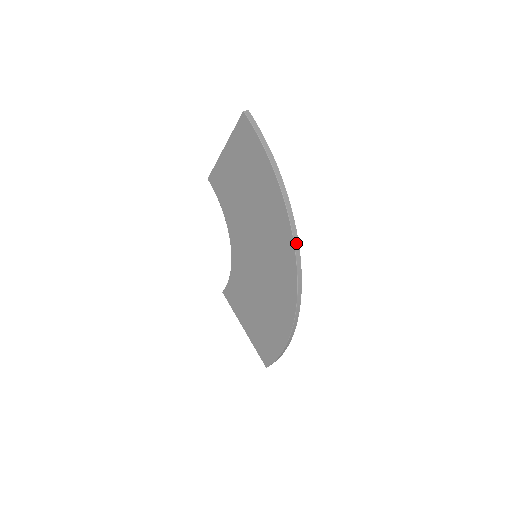
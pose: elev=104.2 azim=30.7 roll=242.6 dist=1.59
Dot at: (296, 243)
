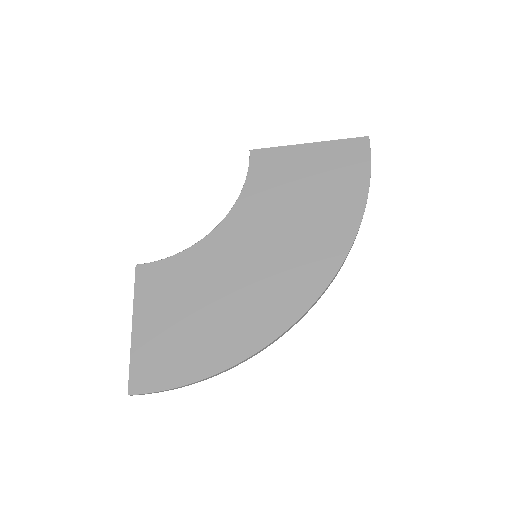
Dot at: (336, 274)
